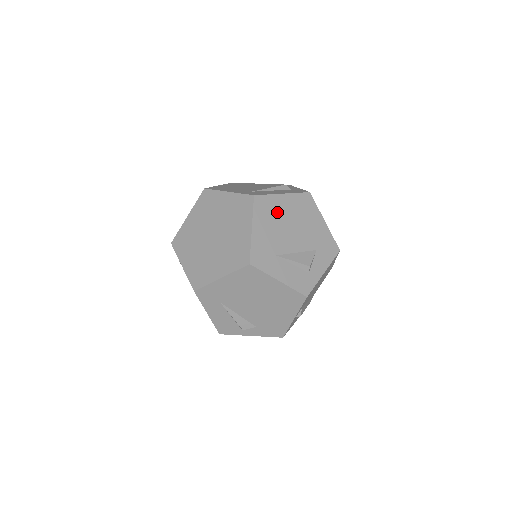
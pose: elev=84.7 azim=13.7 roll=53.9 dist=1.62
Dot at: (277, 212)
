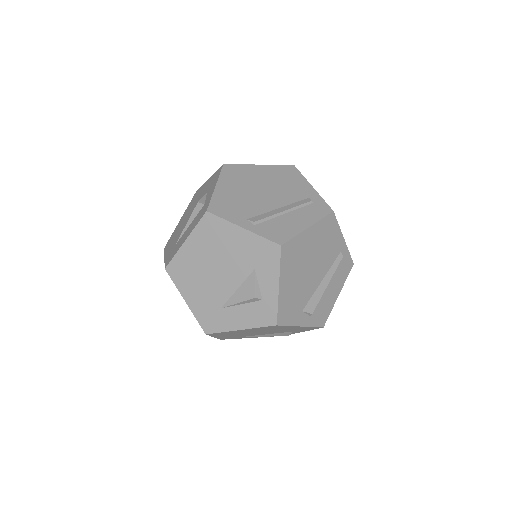
Dot at: (193, 265)
